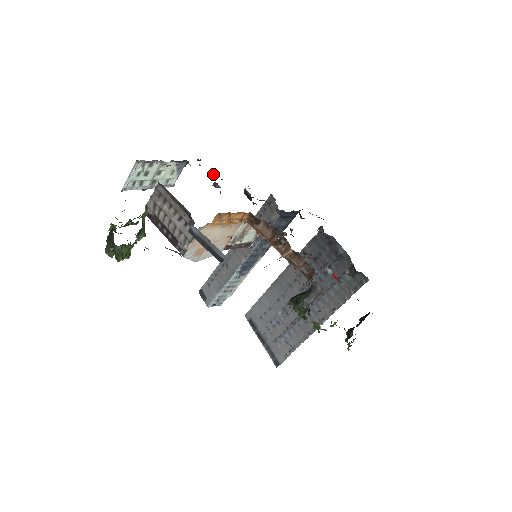
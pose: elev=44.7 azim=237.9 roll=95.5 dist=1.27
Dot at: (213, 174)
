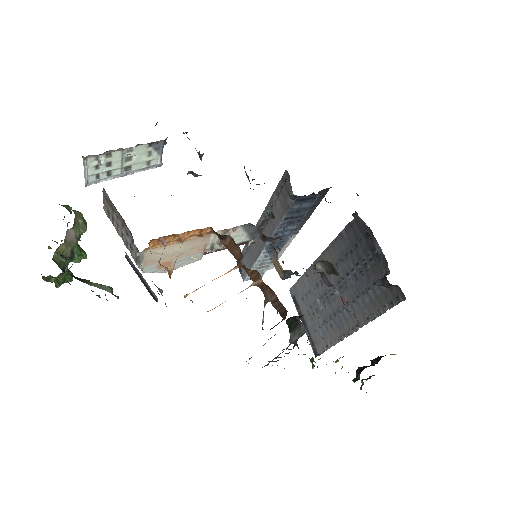
Dot at: (199, 152)
